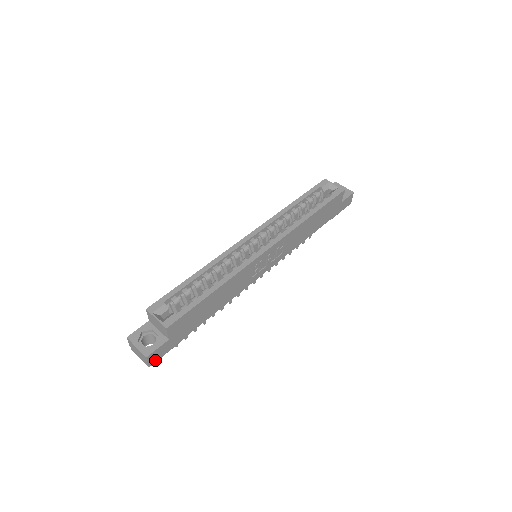
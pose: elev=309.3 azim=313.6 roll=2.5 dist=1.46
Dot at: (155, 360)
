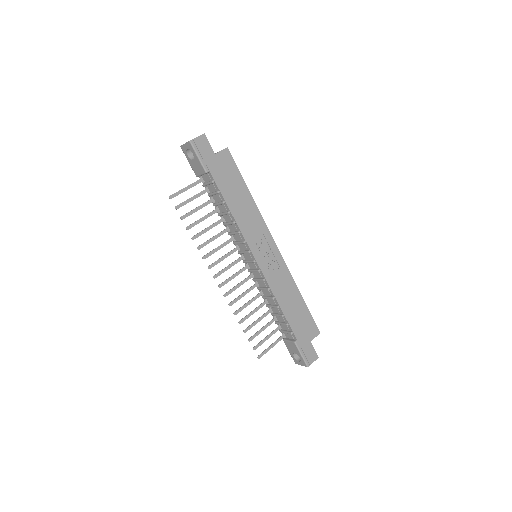
Dot at: (197, 145)
